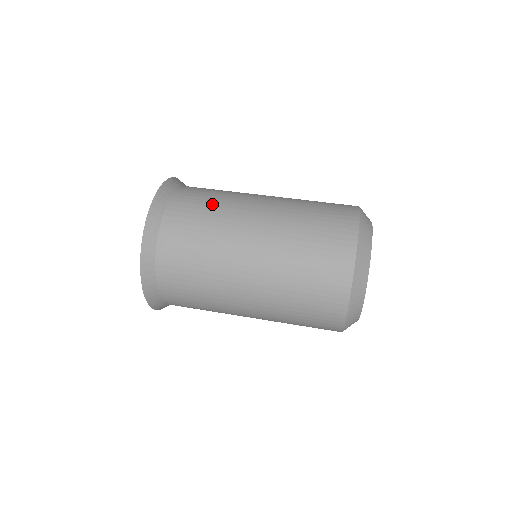
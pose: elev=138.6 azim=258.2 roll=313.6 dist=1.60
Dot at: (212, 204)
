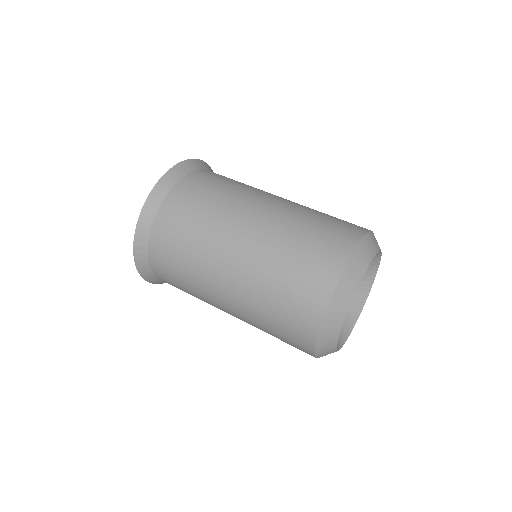
Dot at: (220, 190)
